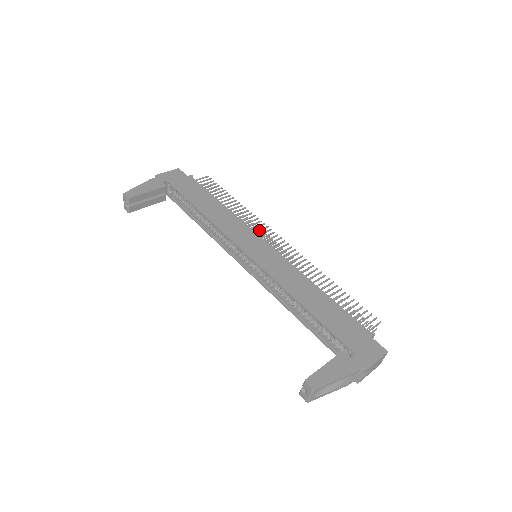
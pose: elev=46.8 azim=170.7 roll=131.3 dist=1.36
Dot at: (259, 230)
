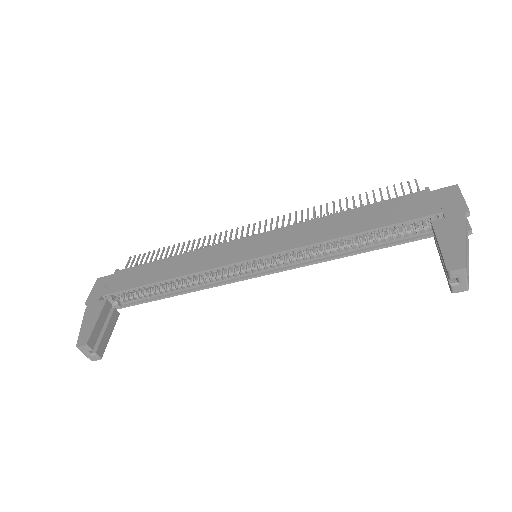
Dot at: (230, 238)
